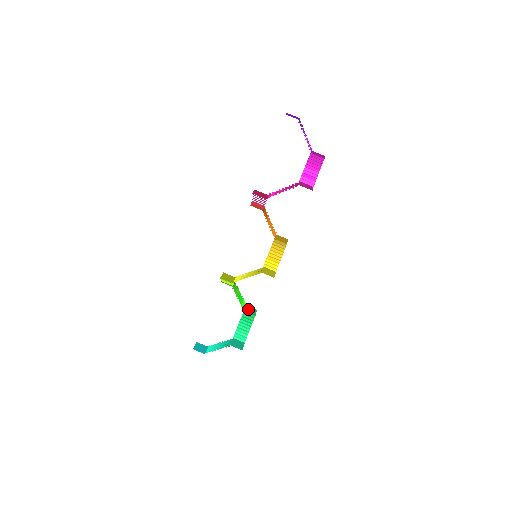
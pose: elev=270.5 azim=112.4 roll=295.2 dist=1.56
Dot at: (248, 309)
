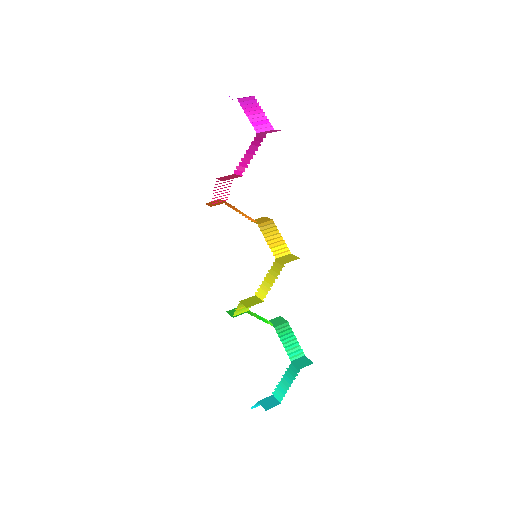
Dot at: (274, 322)
